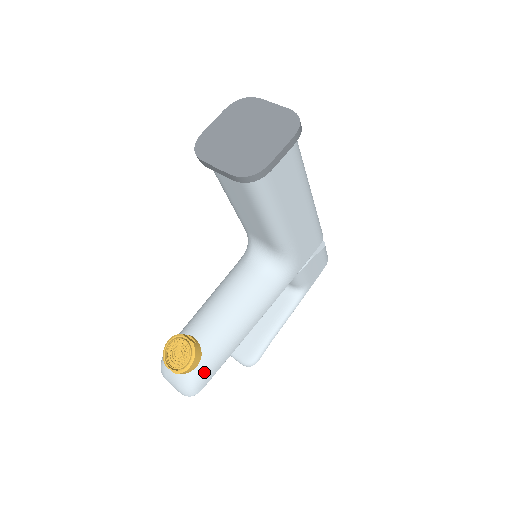
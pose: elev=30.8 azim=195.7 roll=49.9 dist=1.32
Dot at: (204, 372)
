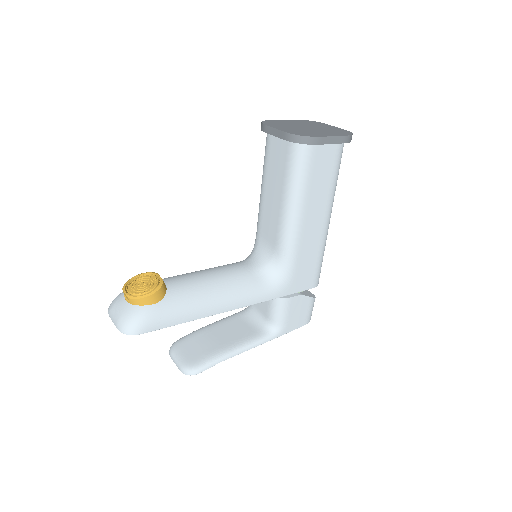
Dot at: (156, 315)
